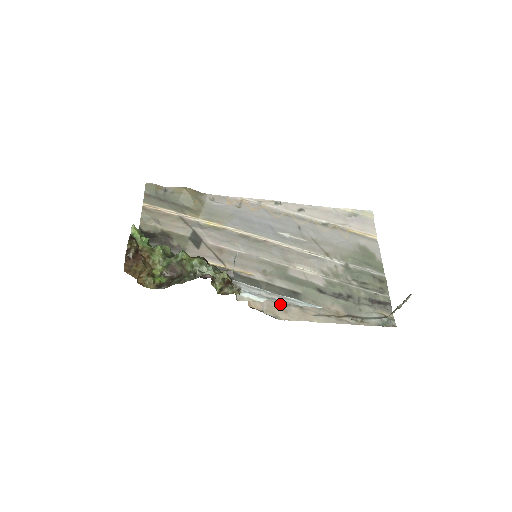
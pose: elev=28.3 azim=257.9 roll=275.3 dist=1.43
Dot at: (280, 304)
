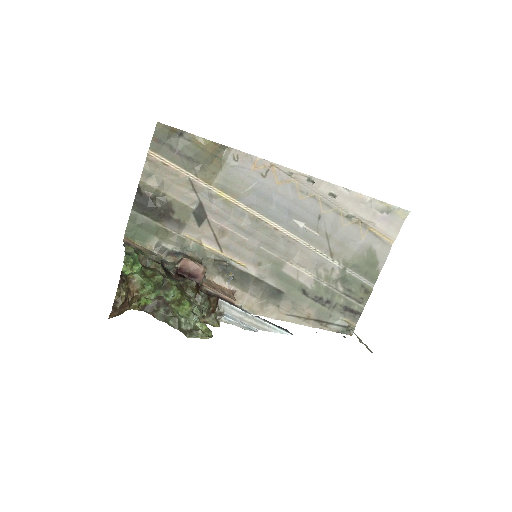
Dot at: (260, 300)
